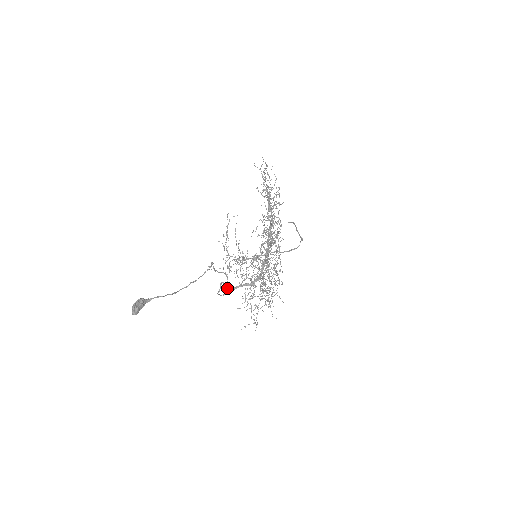
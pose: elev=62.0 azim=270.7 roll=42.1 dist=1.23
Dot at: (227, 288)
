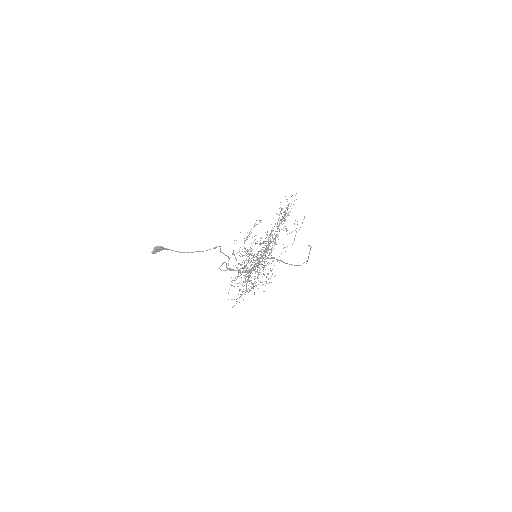
Dot at: (226, 267)
